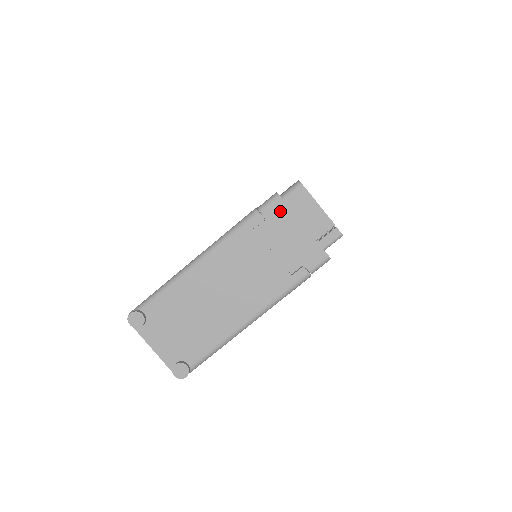
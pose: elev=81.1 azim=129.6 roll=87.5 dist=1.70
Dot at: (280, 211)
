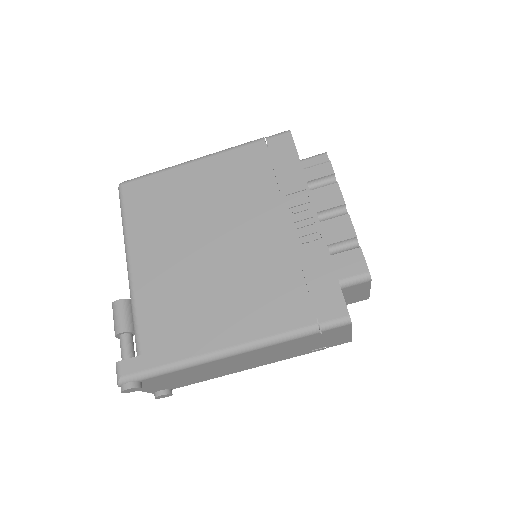
Dot at: (341, 330)
